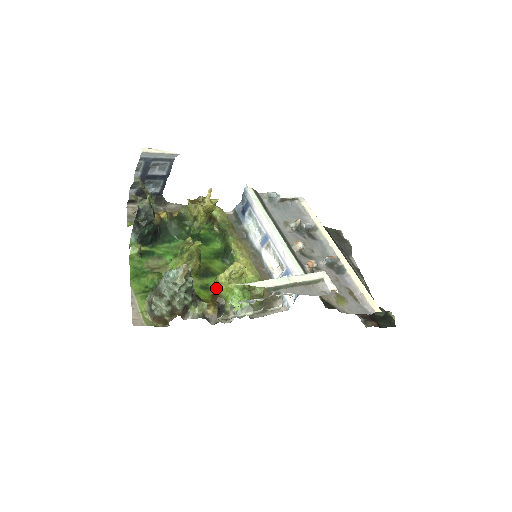
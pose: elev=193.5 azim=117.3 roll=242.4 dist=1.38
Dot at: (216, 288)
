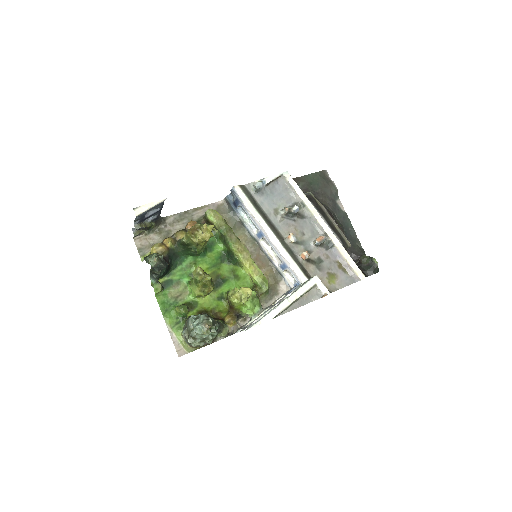
Dot at: (231, 305)
